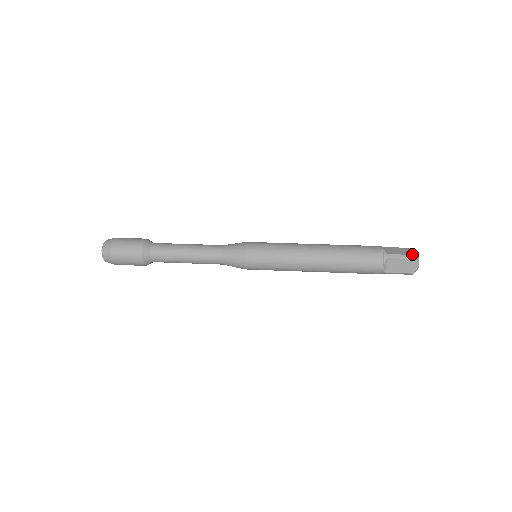
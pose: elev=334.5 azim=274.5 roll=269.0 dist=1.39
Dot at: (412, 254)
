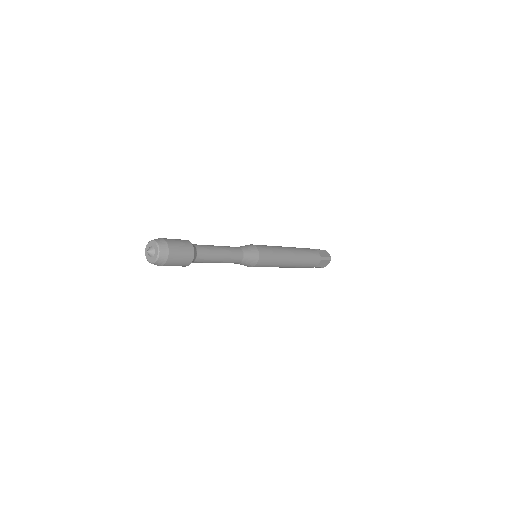
Dot at: occluded
